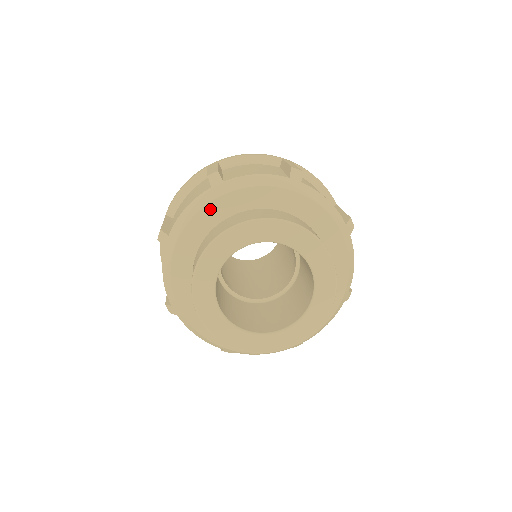
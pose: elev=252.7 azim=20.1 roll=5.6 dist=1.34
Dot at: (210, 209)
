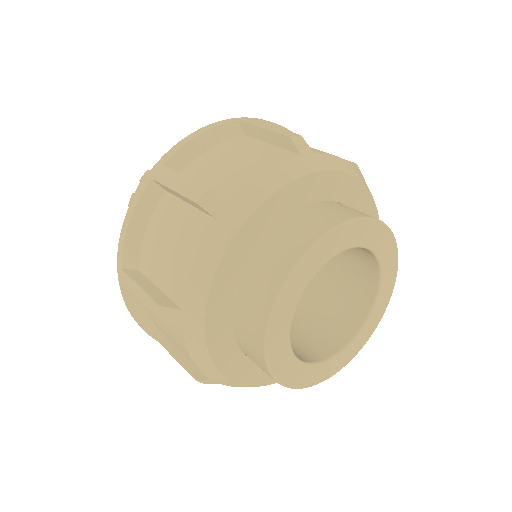
Dot at: (233, 250)
